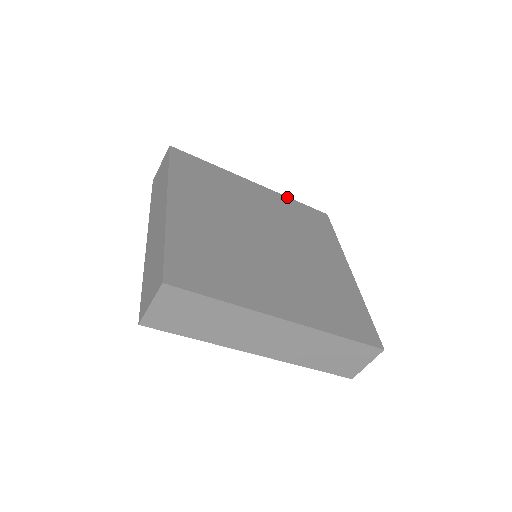
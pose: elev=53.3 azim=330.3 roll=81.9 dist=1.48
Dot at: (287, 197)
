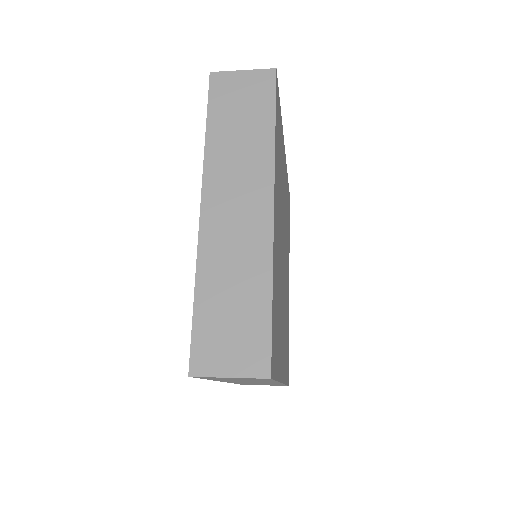
Dot at: occluded
